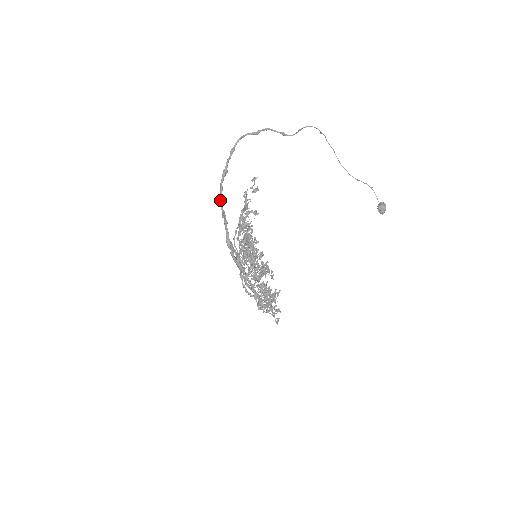
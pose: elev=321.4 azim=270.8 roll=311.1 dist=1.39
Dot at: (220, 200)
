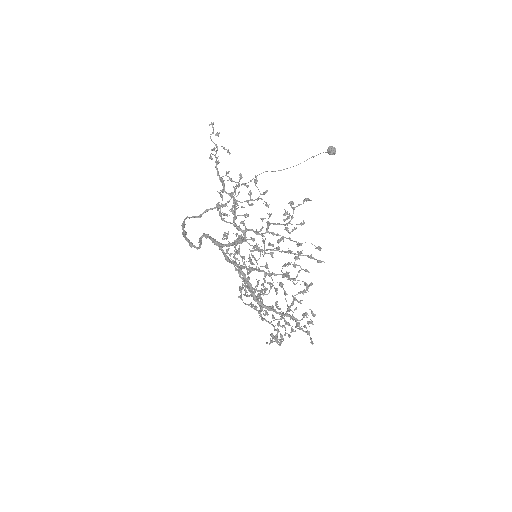
Dot at: (191, 244)
